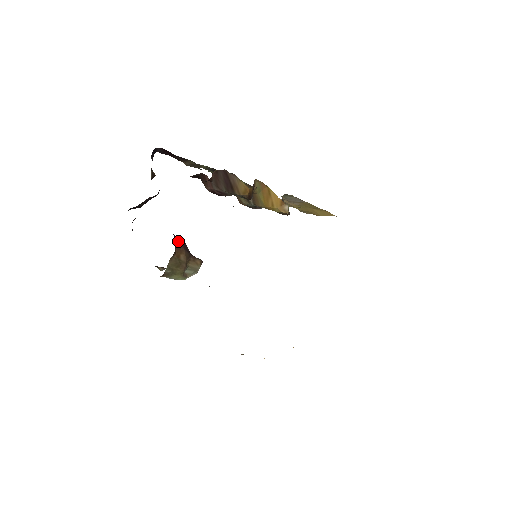
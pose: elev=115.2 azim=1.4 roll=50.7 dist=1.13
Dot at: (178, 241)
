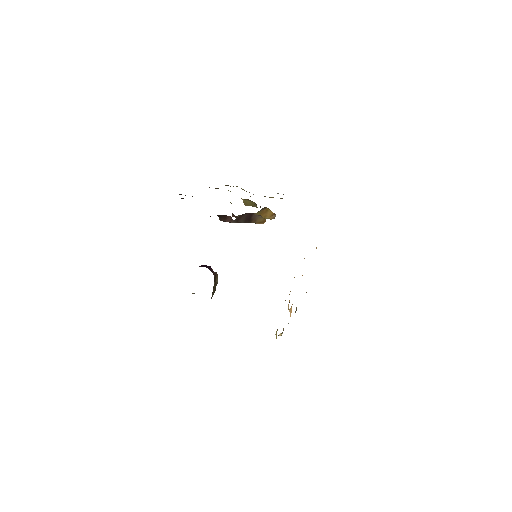
Dot at: (213, 272)
